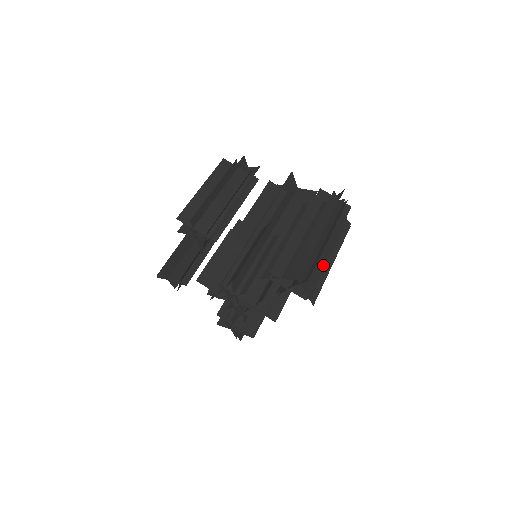
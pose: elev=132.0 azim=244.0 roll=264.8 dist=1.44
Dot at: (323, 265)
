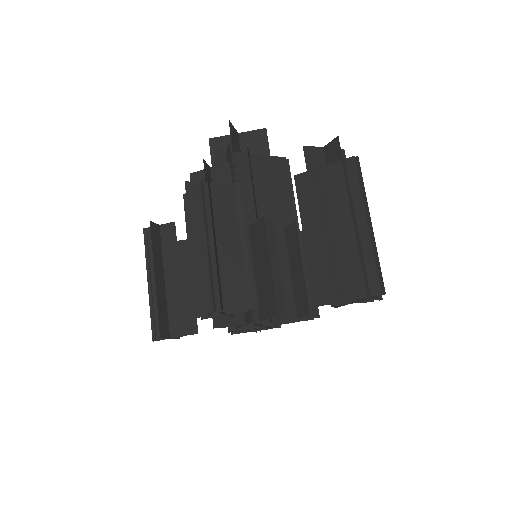
Dot at: occluded
